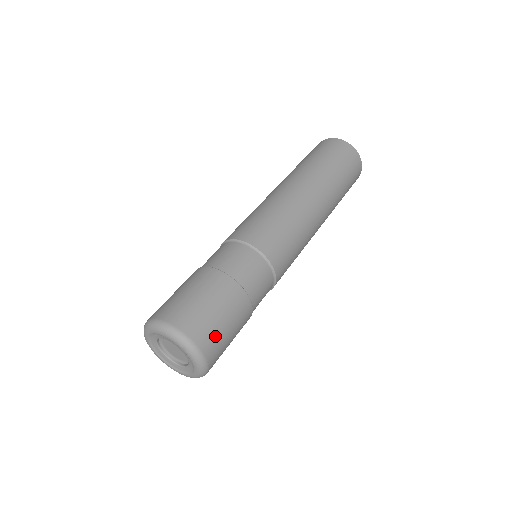
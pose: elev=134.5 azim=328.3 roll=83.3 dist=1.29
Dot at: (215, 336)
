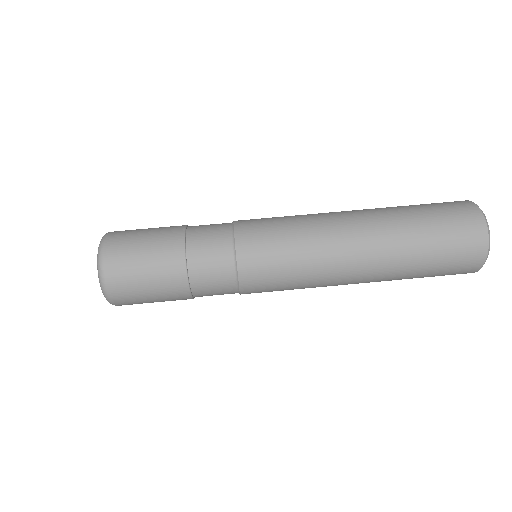
Dot at: (132, 298)
